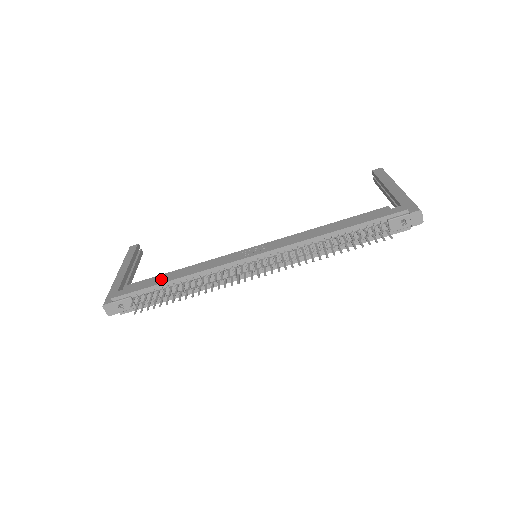
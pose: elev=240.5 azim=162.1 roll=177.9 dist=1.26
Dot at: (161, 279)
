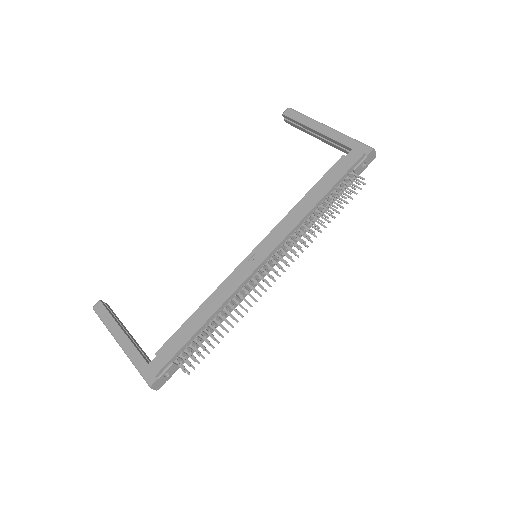
Dot at: (189, 329)
